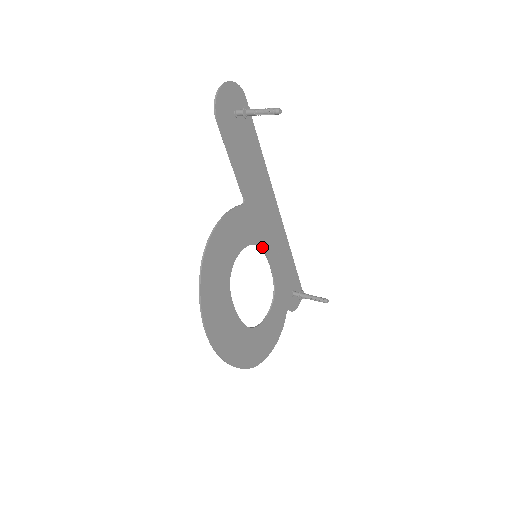
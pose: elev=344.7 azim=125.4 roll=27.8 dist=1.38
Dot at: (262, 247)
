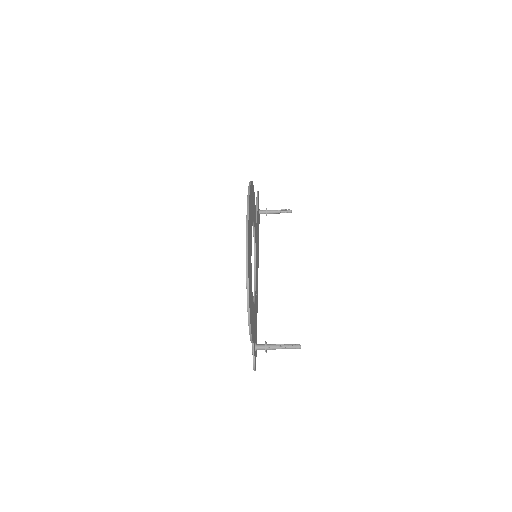
Dot at: occluded
